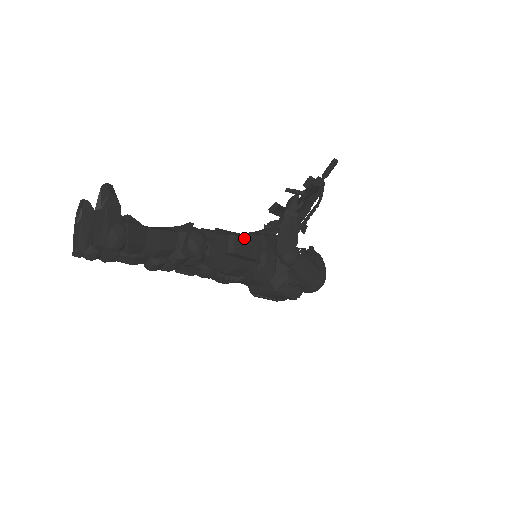
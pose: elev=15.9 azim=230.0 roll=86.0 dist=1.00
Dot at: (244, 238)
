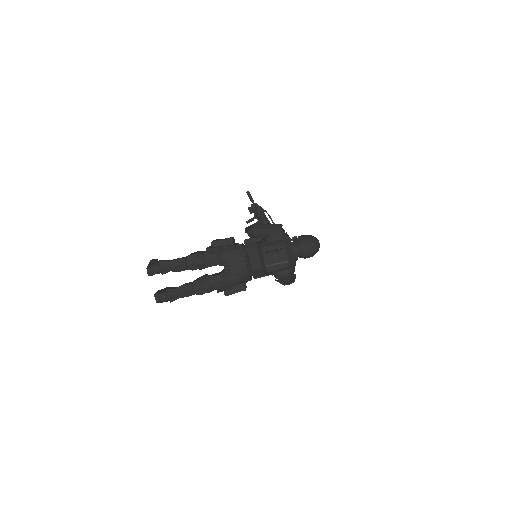
Dot at: occluded
